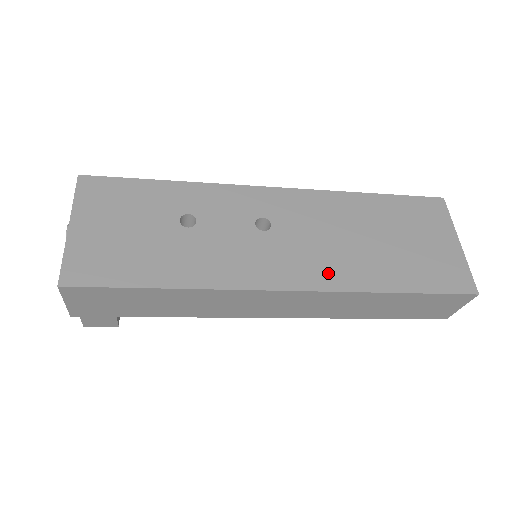
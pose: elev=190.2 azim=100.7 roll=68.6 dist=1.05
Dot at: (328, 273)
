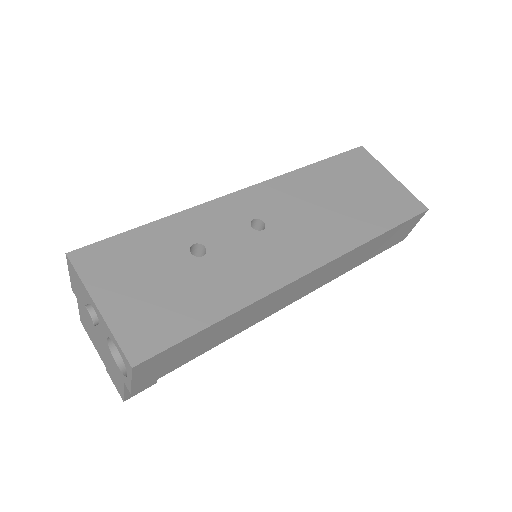
Dot at: (330, 242)
